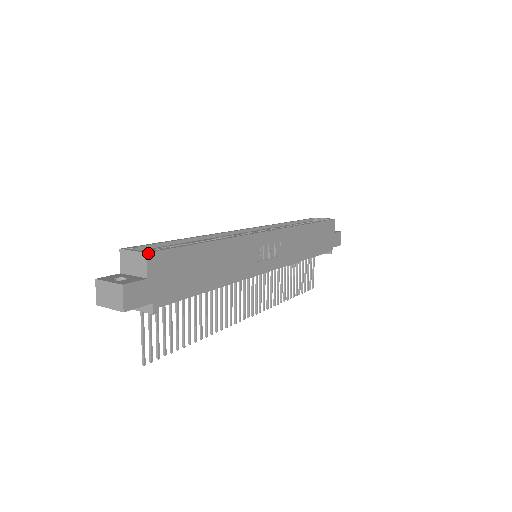
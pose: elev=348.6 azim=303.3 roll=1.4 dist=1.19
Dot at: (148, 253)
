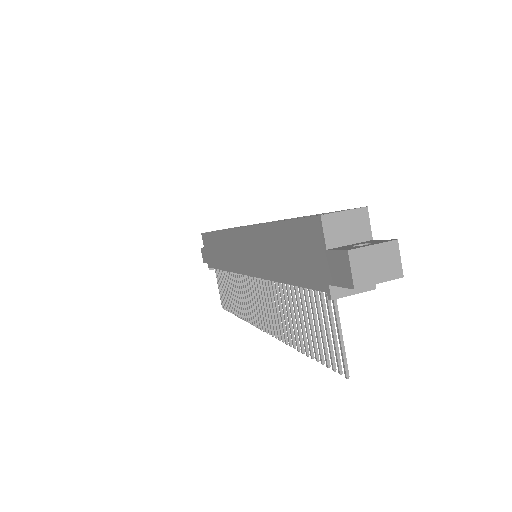
Dot at: (366, 207)
